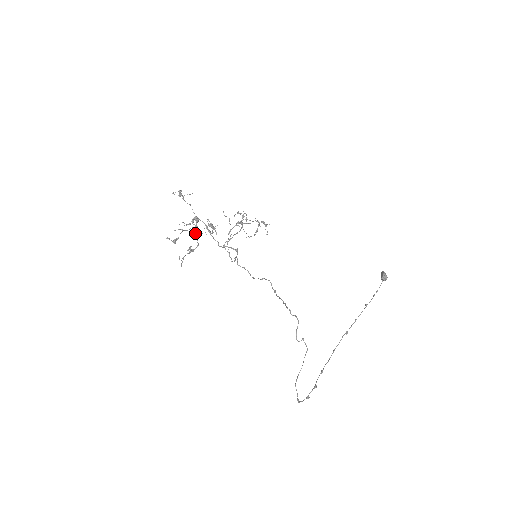
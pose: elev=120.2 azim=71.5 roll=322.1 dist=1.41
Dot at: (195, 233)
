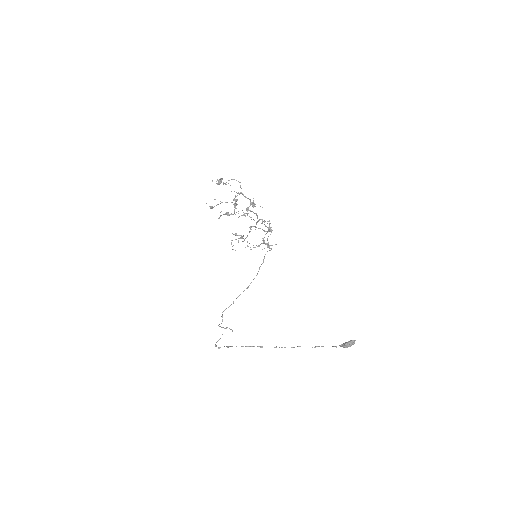
Dot at: (234, 206)
